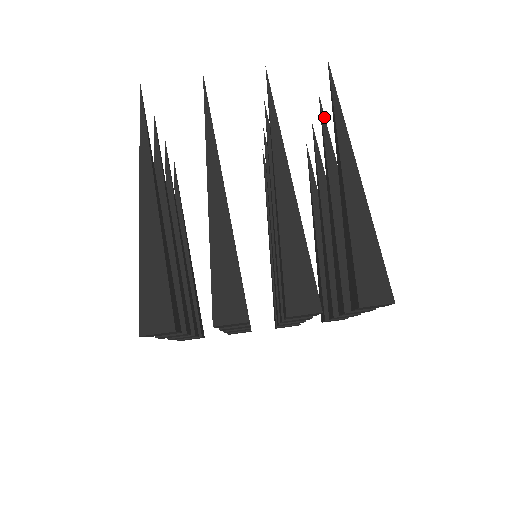
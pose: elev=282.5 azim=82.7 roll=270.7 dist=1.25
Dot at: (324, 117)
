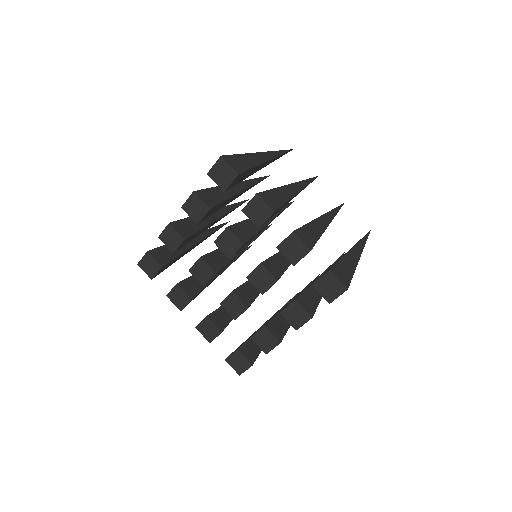
Dot at: occluded
